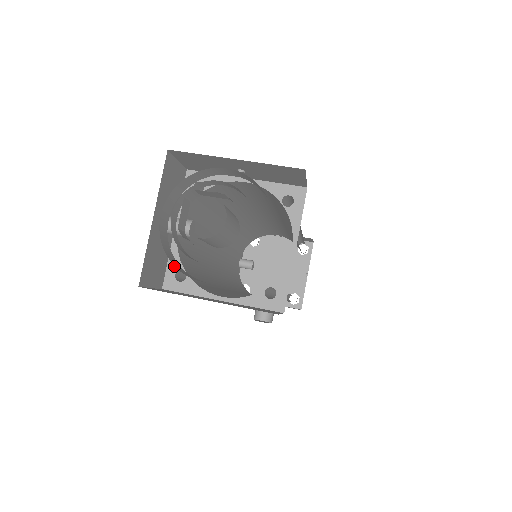
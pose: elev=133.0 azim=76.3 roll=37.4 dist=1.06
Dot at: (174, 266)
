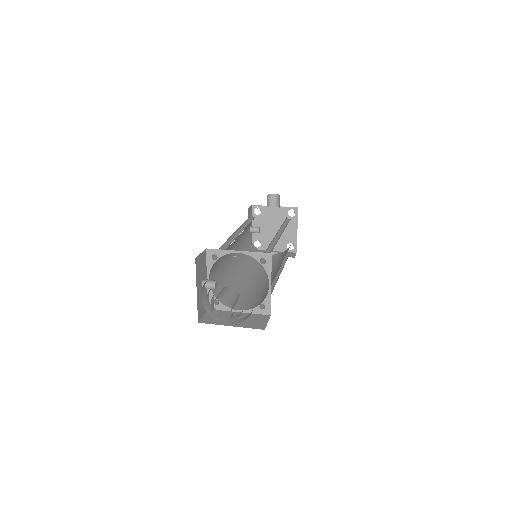
Dot at: (211, 298)
